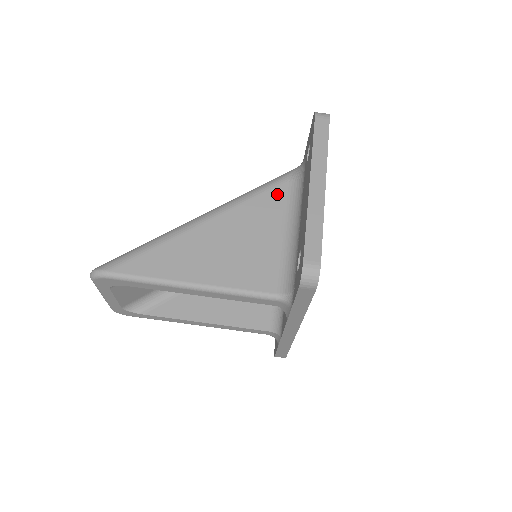
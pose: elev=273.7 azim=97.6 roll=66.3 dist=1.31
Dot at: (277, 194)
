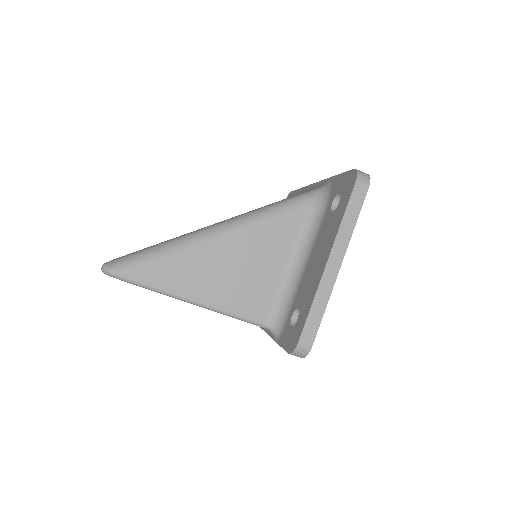
Dot at: (293, 222)
